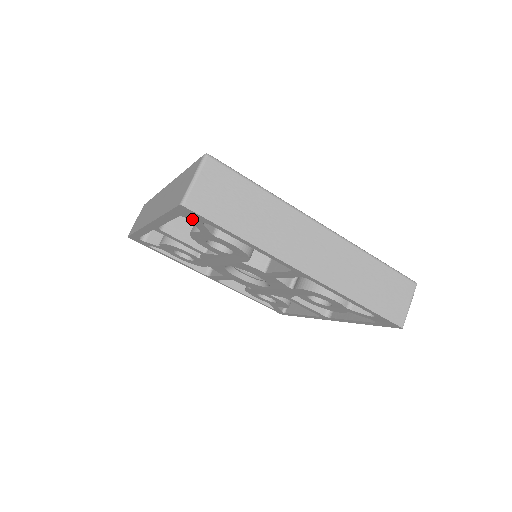
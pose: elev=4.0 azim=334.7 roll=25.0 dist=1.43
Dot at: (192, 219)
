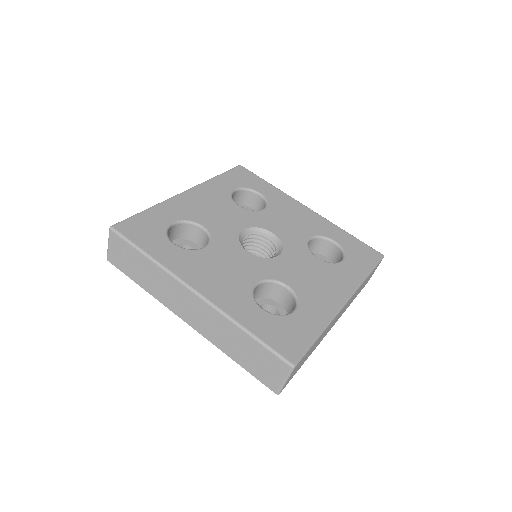
Dot at: occluded
